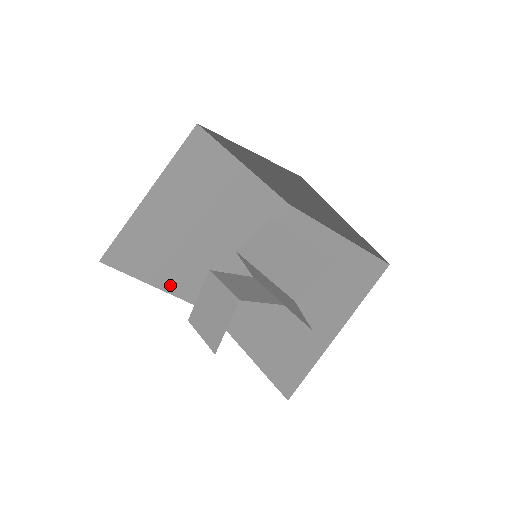
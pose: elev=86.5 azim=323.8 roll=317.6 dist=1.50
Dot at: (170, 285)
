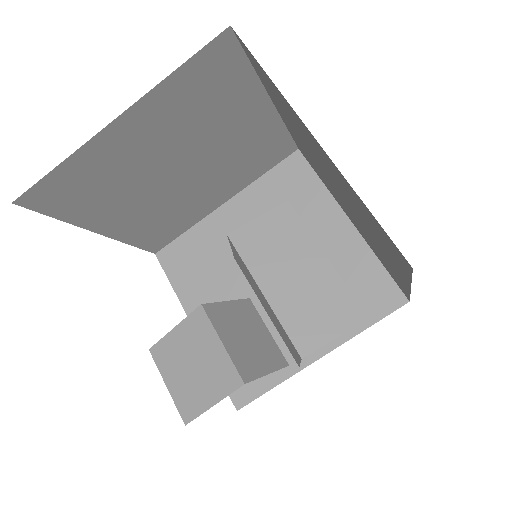
Dot at: (113, 229)
